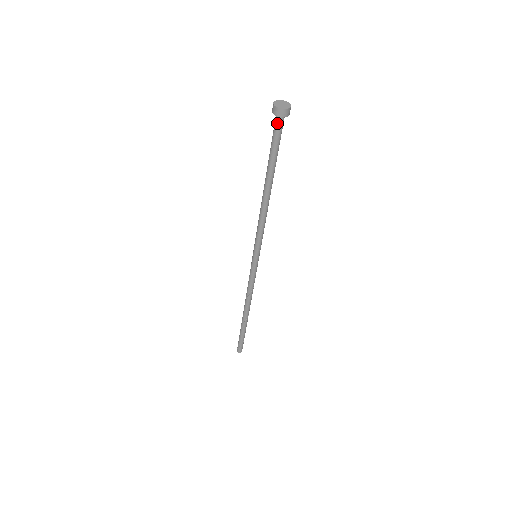
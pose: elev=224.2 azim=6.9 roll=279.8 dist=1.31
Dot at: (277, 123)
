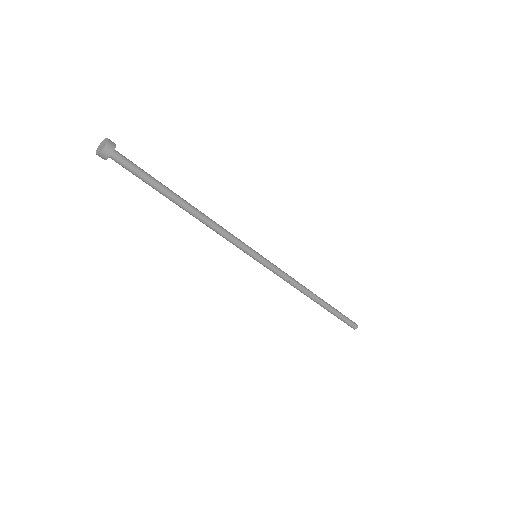
Dot at: (116, 162)
